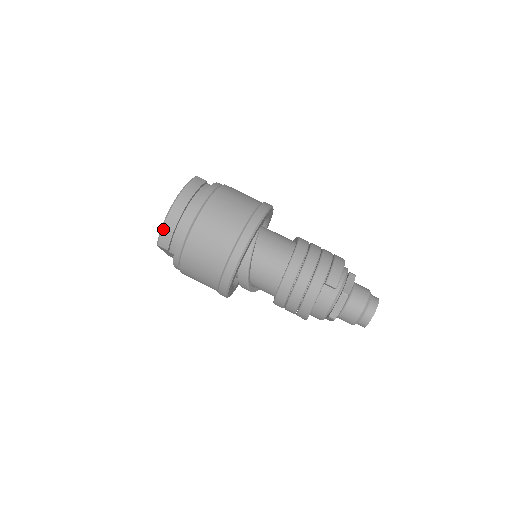
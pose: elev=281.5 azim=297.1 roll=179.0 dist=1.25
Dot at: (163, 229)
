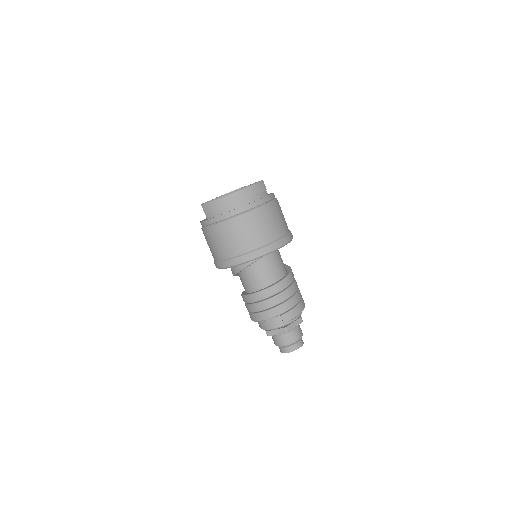
Dot at: (213, 202)
